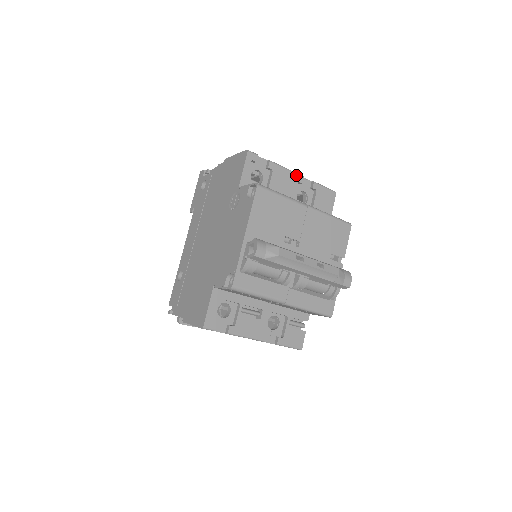
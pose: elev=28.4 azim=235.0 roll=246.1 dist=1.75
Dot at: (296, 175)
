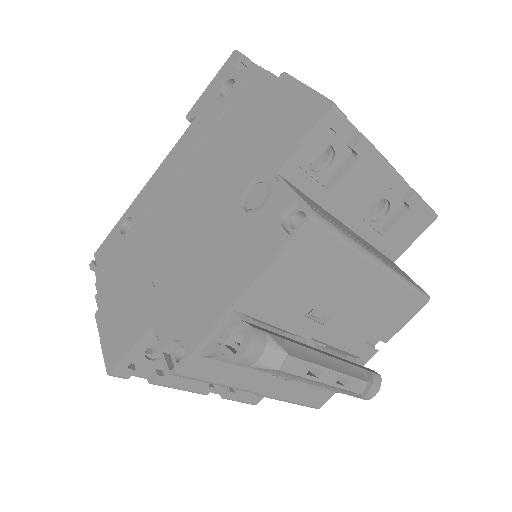
Dot at: (393, 174)
